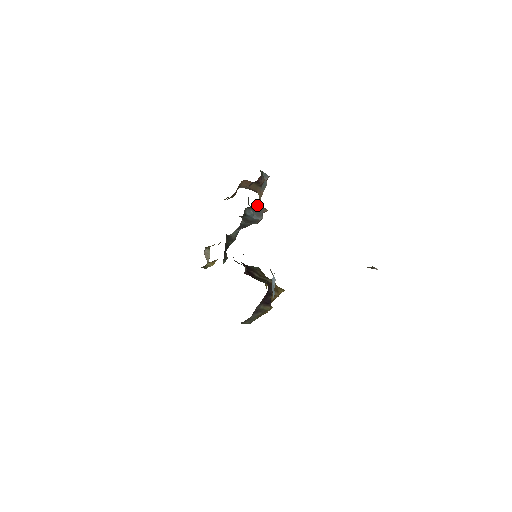
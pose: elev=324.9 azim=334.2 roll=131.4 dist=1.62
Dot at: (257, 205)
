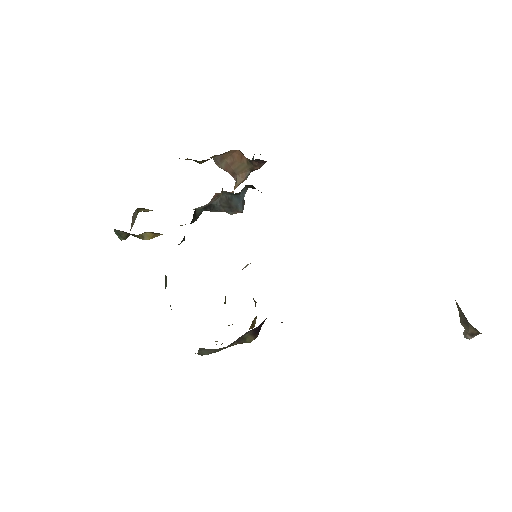
Dot at: occluded
